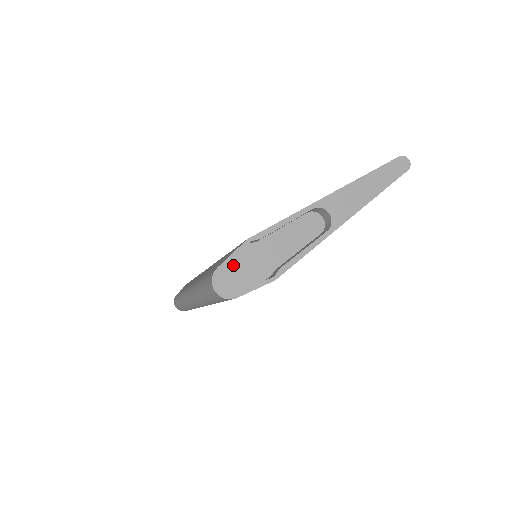
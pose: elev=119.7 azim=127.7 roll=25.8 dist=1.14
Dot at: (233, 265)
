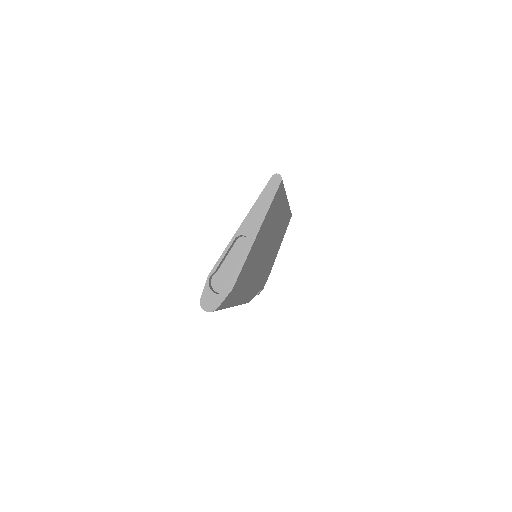
Dot at: (207, 293)
